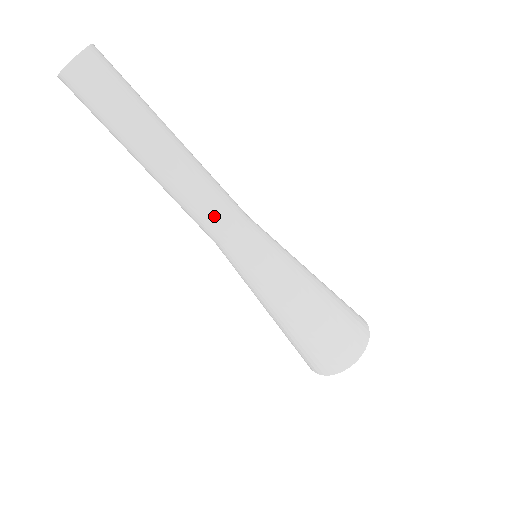
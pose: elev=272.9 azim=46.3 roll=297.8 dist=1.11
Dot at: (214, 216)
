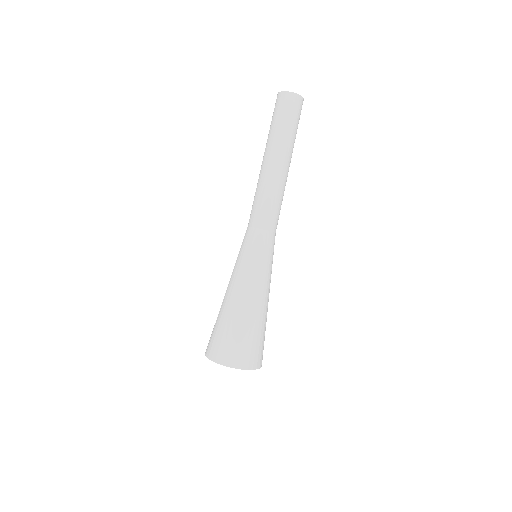
Dot at: (263, 208)
